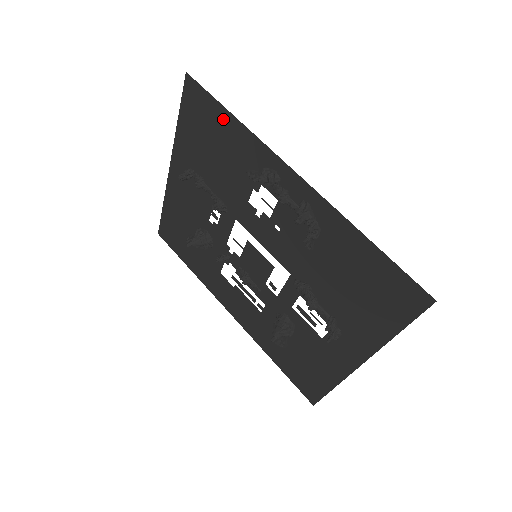
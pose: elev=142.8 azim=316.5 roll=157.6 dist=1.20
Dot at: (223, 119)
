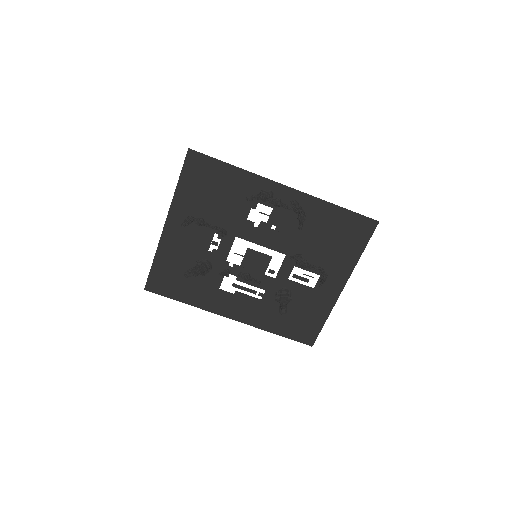
Dot at: (224, 170)
